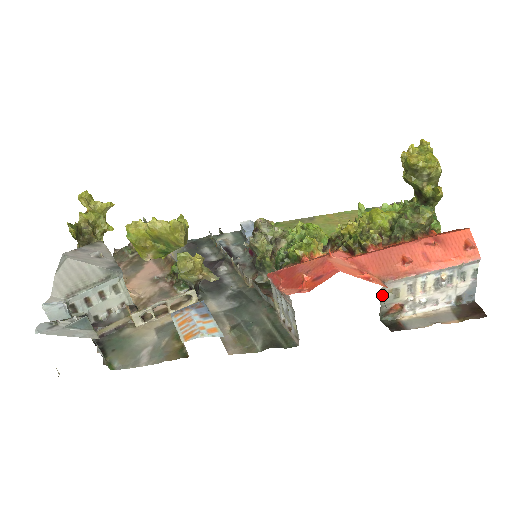
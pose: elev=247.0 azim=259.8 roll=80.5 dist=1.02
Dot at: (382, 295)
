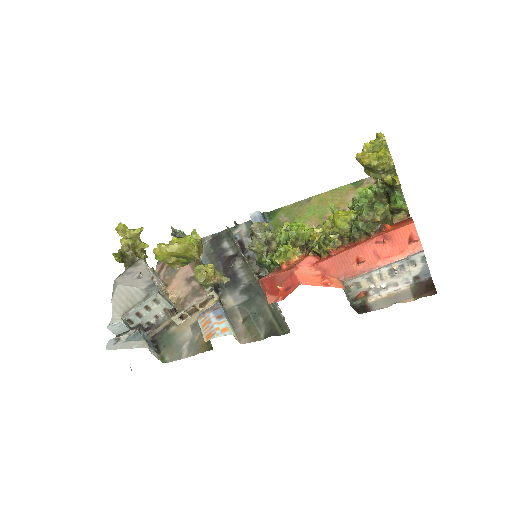
Dot at: (346, 288)
